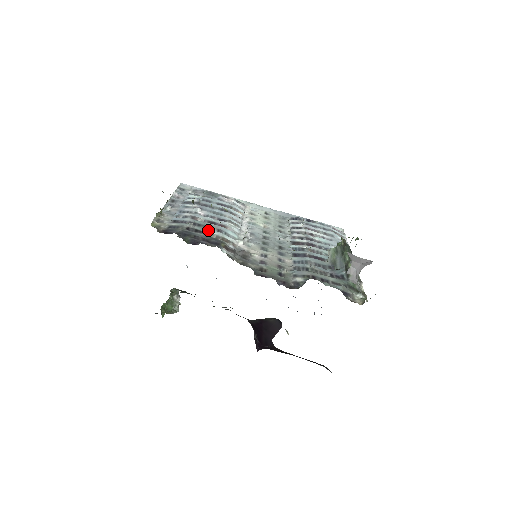
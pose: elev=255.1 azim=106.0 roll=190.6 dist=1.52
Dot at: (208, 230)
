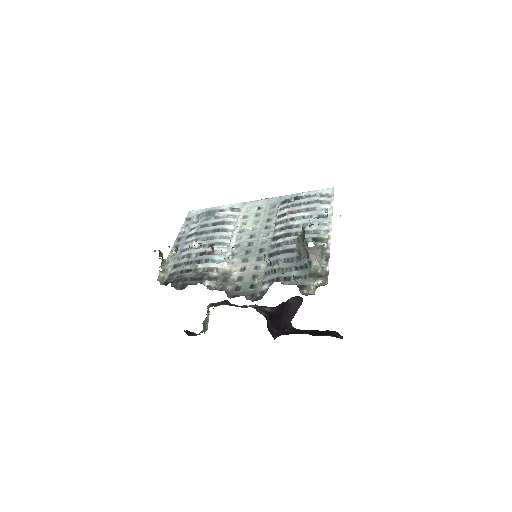
Dot at: (196, 266)
